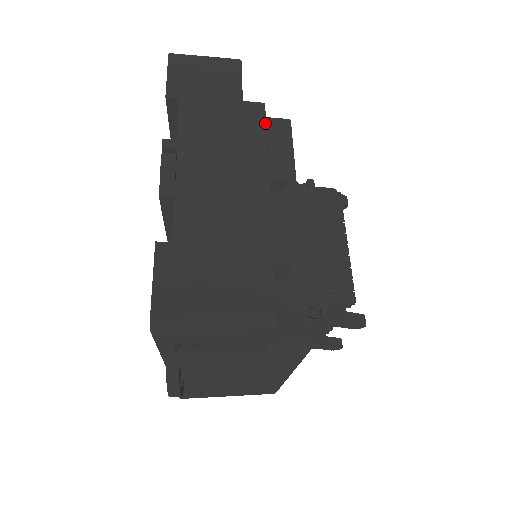
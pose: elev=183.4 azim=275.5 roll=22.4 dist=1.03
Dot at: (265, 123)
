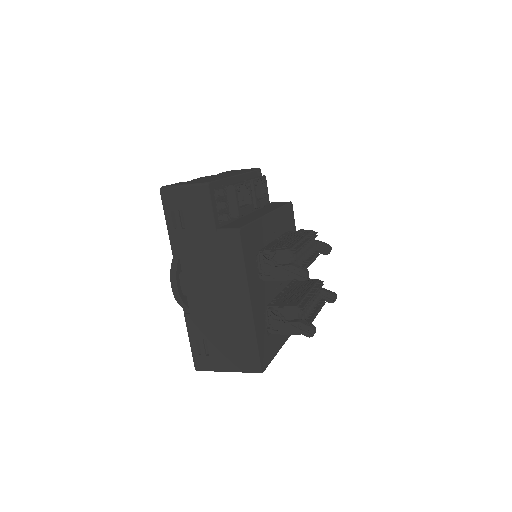
Dot at: (254, 171)
